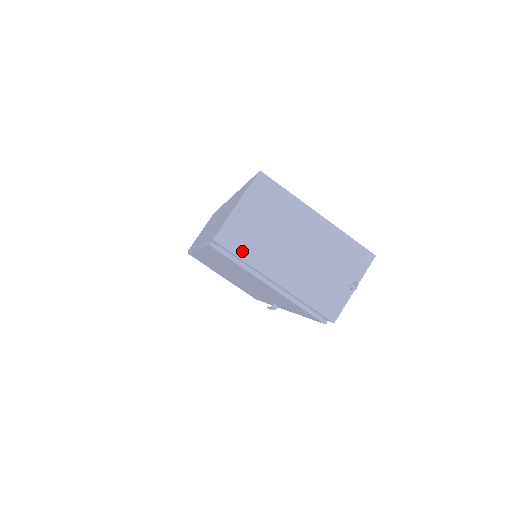
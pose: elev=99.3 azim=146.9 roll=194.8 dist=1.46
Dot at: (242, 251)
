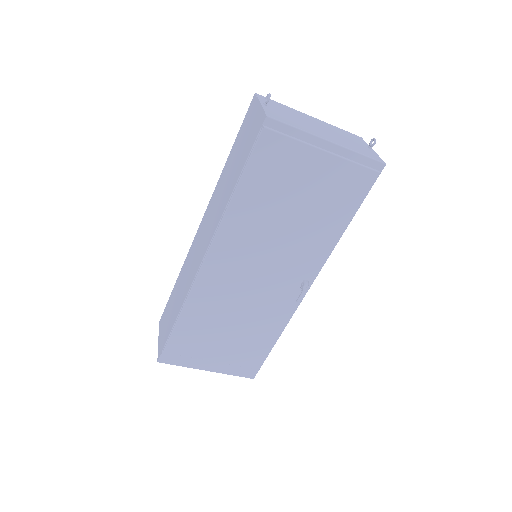
Dot at: (291, 124)
